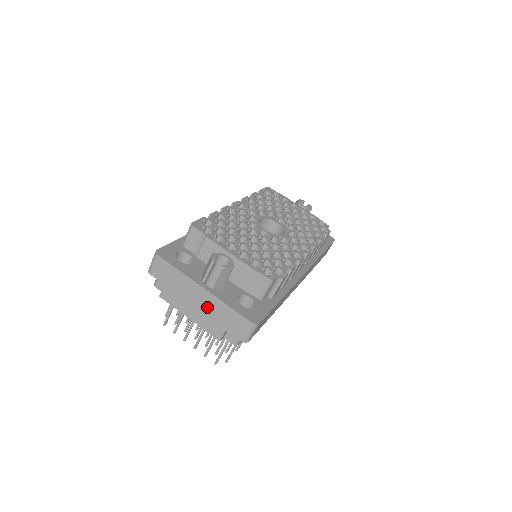
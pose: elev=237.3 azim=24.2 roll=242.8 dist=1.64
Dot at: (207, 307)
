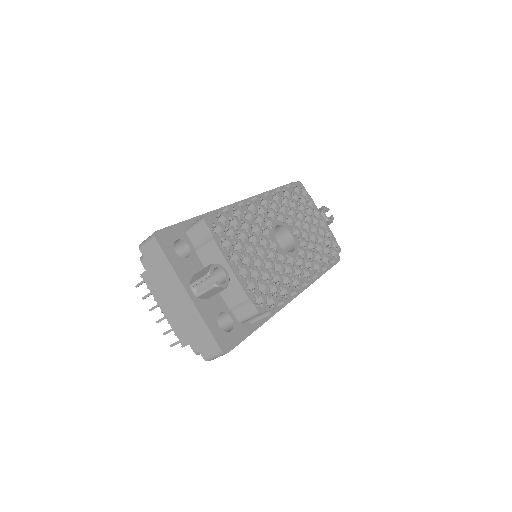
Dot at: (184, 312)
